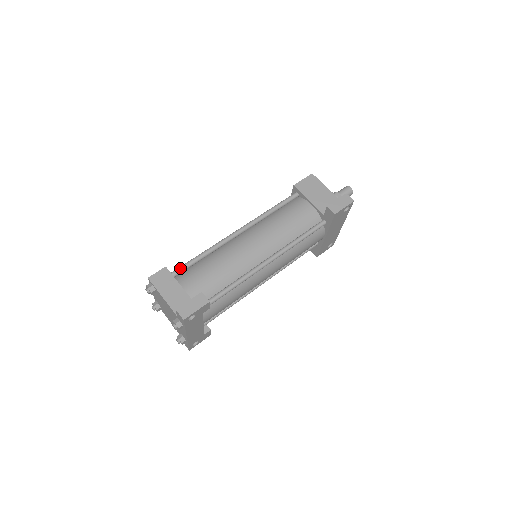
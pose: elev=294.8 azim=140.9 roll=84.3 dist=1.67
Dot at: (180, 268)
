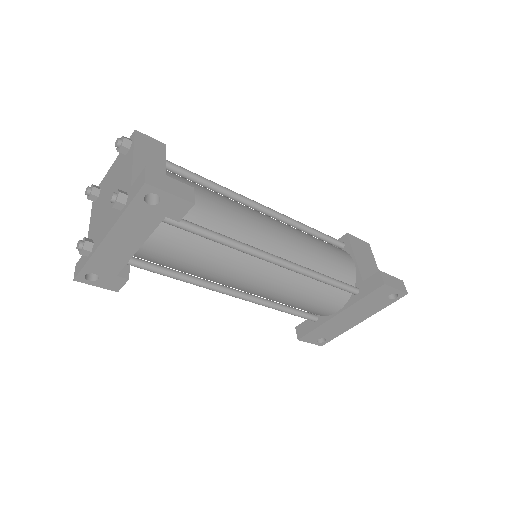
Dot at: occluded
